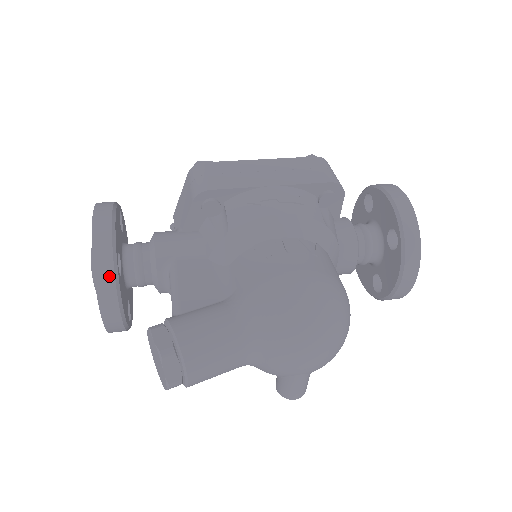
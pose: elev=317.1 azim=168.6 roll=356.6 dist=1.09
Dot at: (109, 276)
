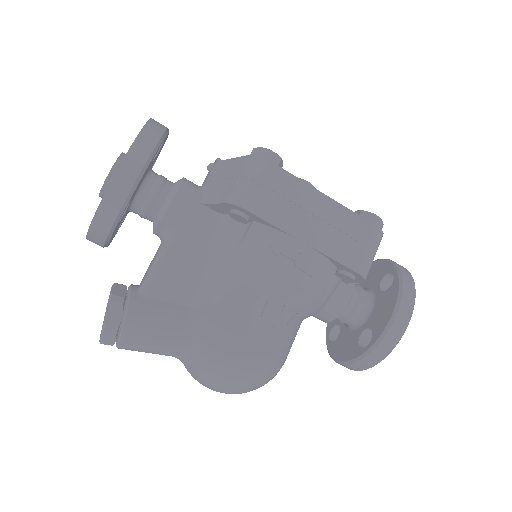
Dot at: (106, 227)
